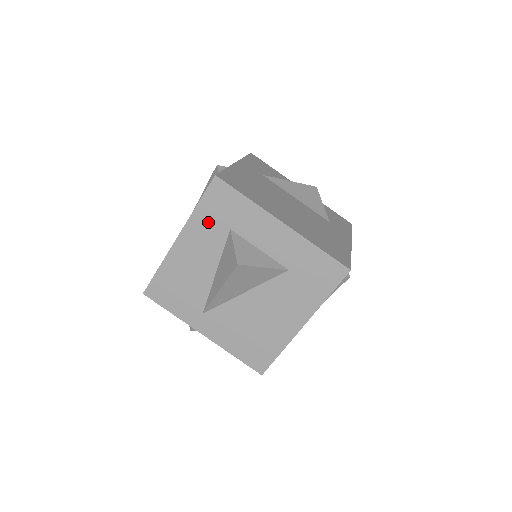
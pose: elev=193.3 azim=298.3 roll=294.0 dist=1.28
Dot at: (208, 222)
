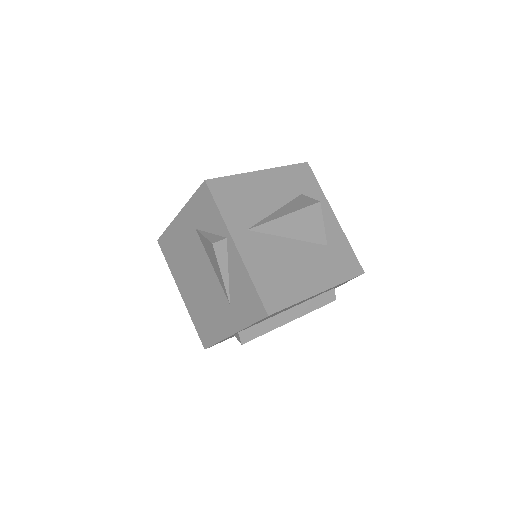
Dot at: (289, 179)
